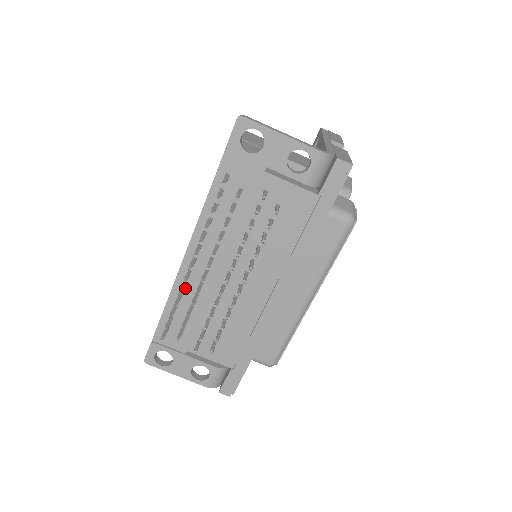
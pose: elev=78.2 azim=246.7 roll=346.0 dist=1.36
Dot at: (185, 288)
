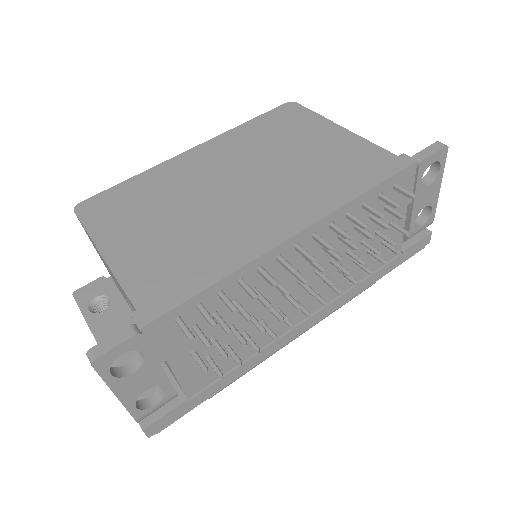
Dot at: (254, 274)
